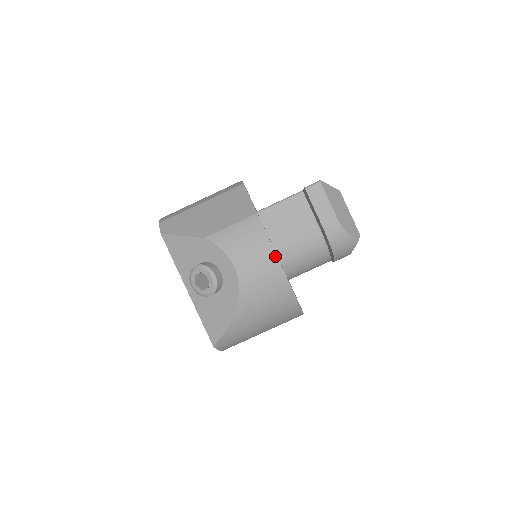
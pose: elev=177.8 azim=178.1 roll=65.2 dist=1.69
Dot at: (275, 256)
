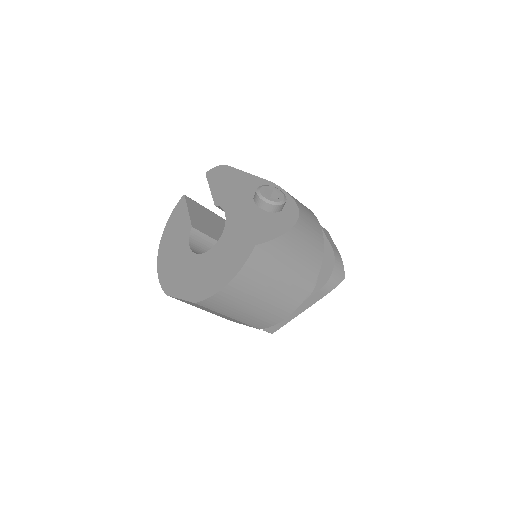
Dot at: (319, 224)
